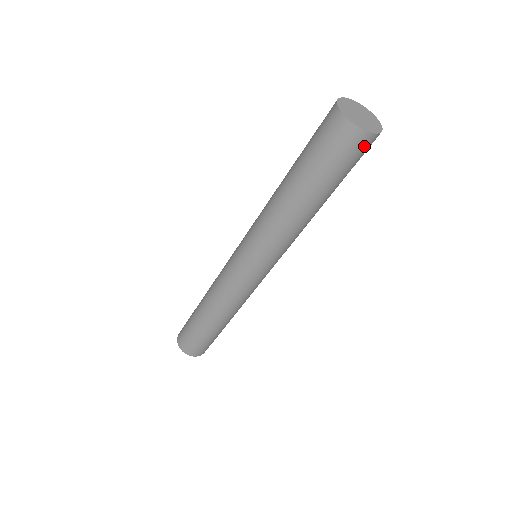
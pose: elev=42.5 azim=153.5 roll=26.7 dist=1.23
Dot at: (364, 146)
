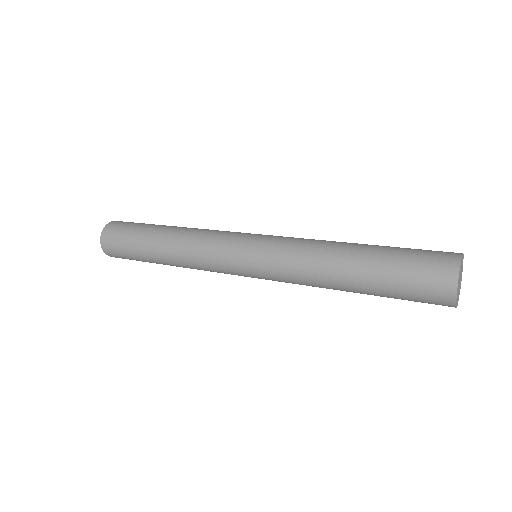
Dot at: occluded
